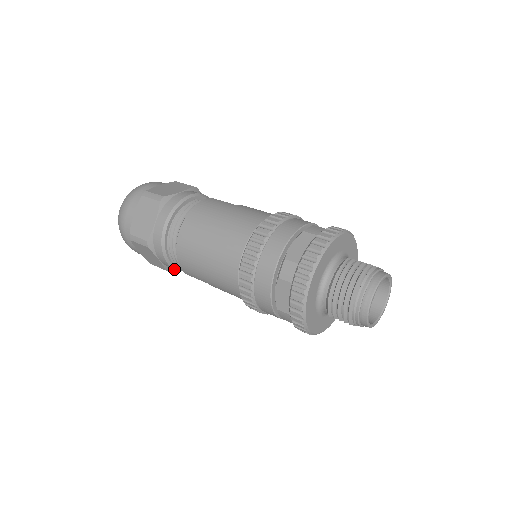
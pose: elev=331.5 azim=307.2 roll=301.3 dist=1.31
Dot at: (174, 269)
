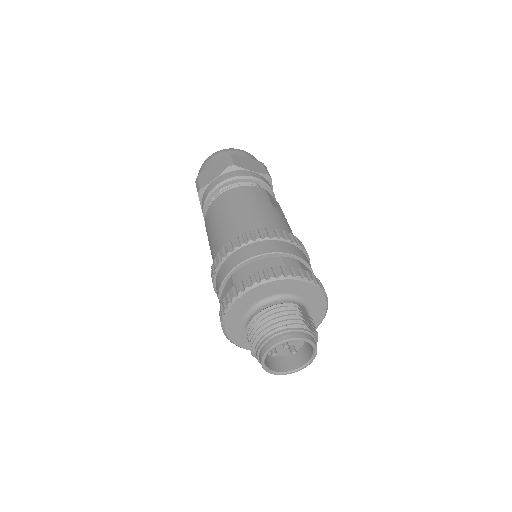
Dot at: occluded
